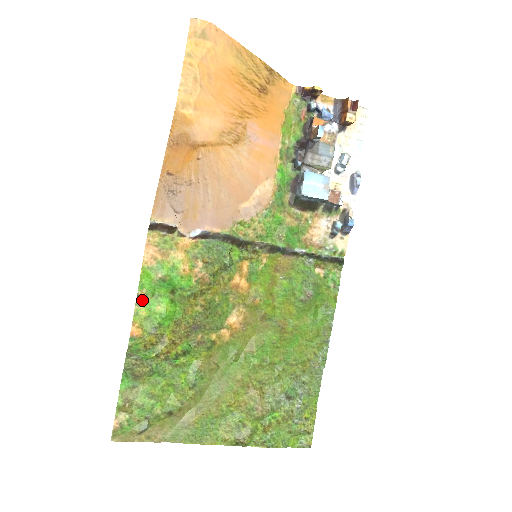
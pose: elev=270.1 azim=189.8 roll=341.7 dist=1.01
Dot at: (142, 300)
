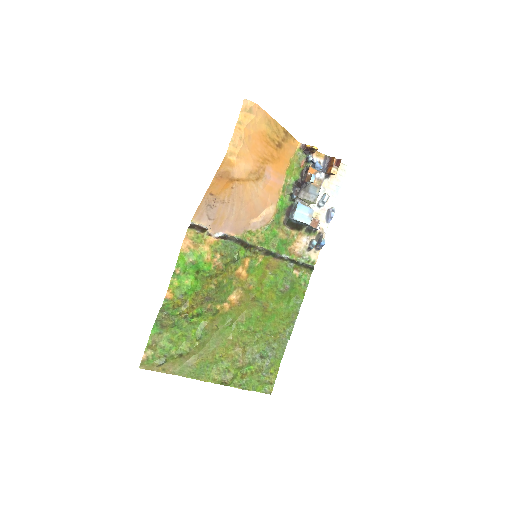
Dot at: (177, 275)
